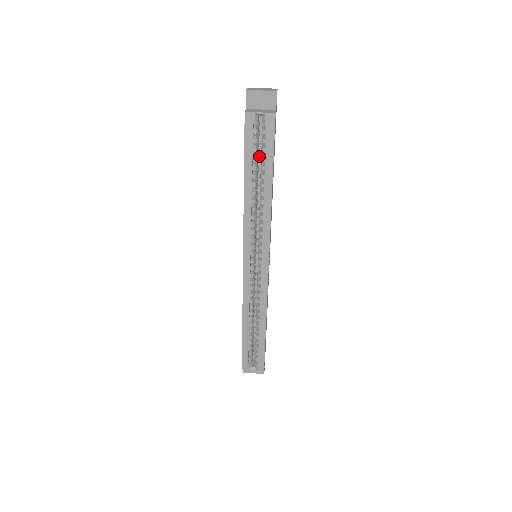
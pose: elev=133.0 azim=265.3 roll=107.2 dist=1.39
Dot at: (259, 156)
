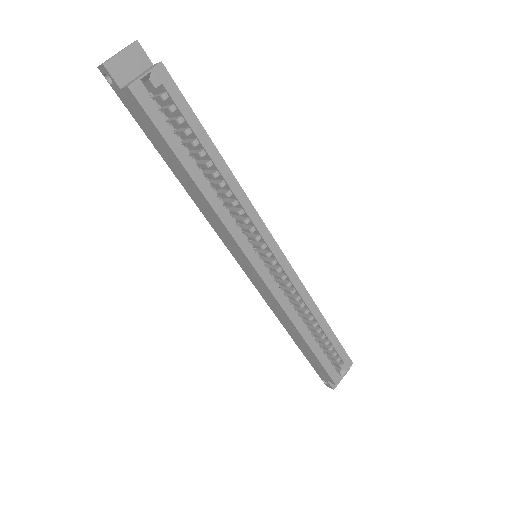
Dot at: occluded
